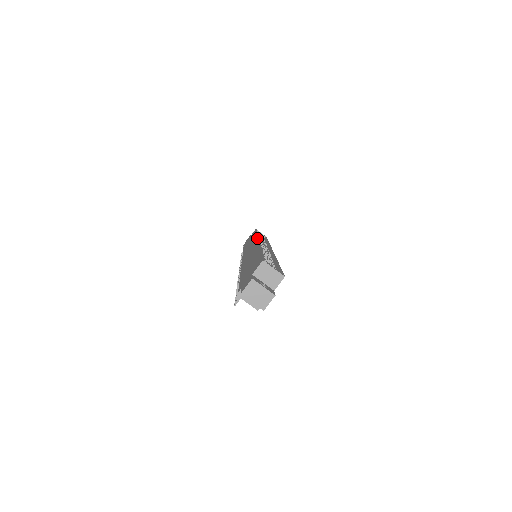
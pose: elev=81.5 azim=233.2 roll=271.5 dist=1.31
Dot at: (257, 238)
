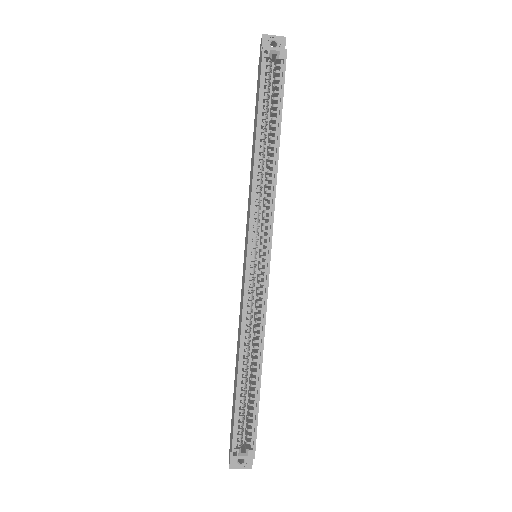
Dot at: (247, 239)
